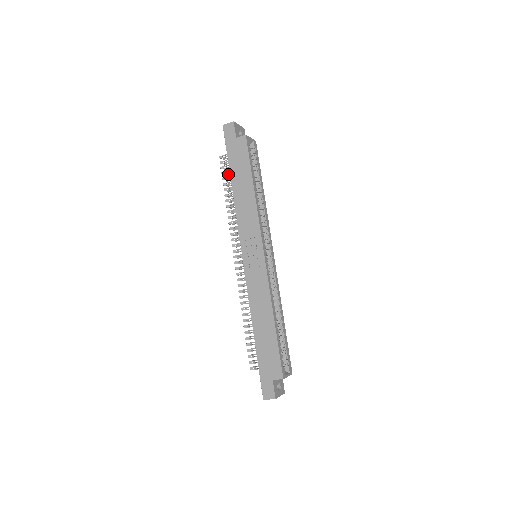
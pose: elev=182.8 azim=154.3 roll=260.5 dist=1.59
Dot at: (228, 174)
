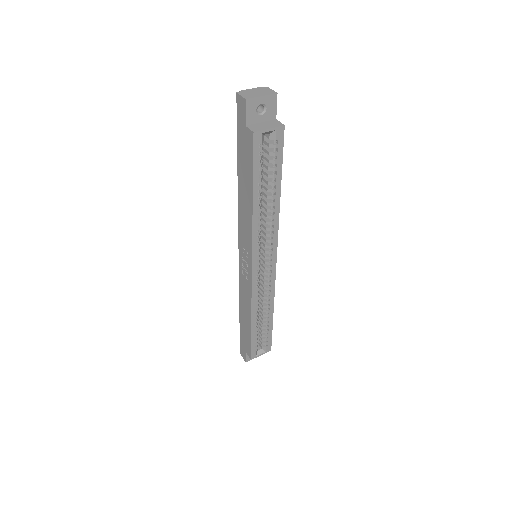
Dot at: occluded
